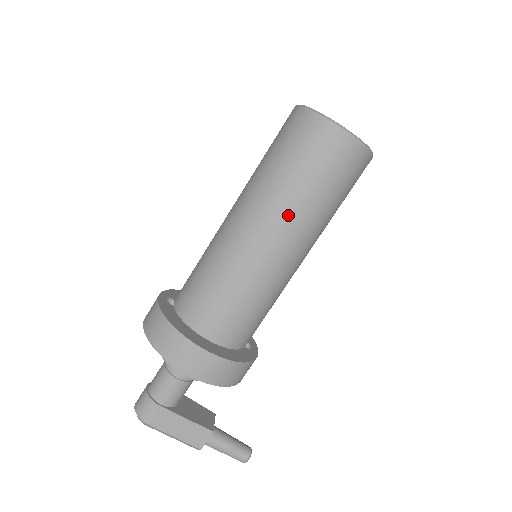
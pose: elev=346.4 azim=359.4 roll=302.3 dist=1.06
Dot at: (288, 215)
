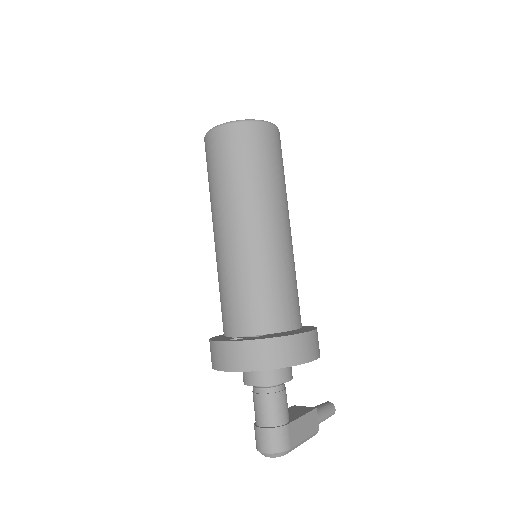
Dot at: (280, 200)
